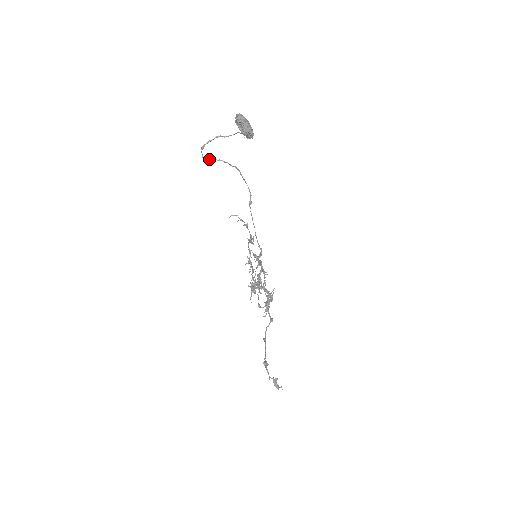
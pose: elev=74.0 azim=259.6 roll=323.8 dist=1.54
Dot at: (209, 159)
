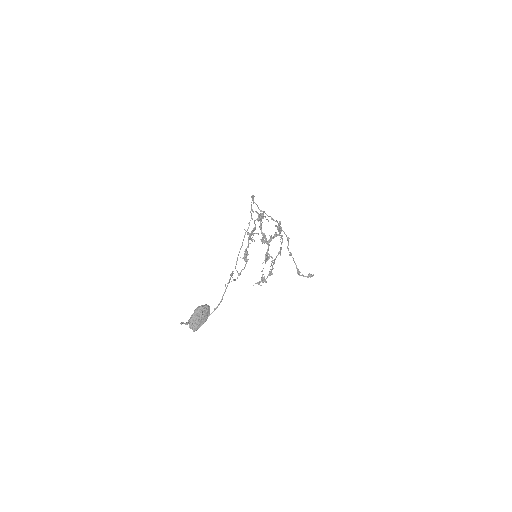
Dot at: occluded
